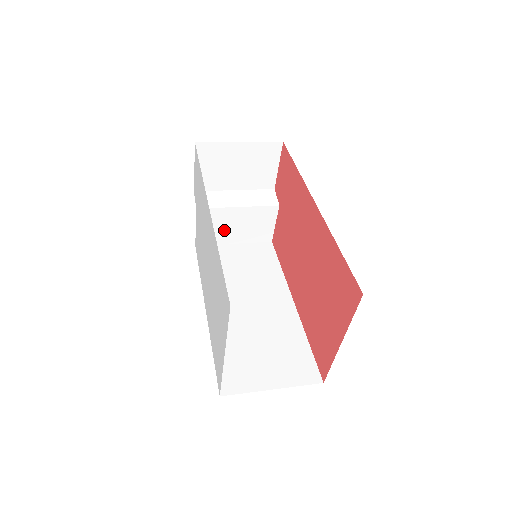
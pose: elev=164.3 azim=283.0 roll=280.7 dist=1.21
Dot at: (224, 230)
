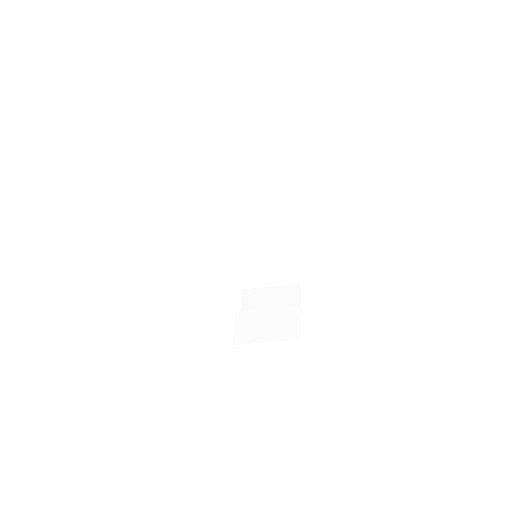
Dot at: (257, 329)
